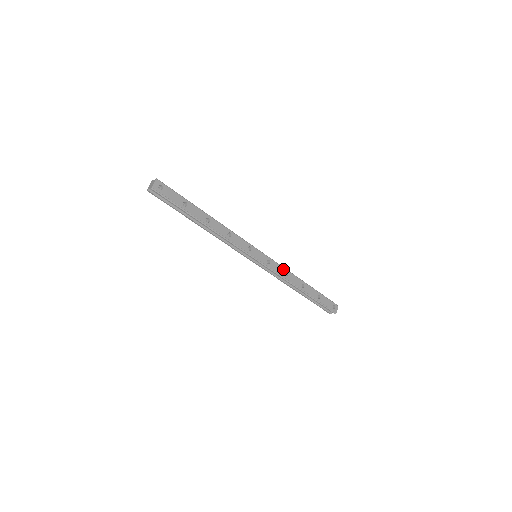
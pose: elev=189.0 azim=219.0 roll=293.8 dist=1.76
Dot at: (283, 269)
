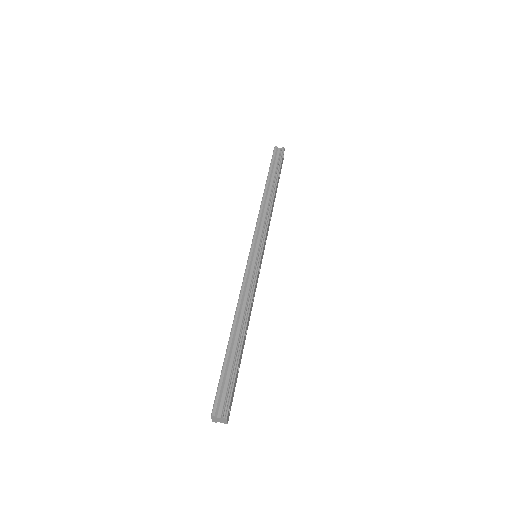
Dot at: (269, 222)
